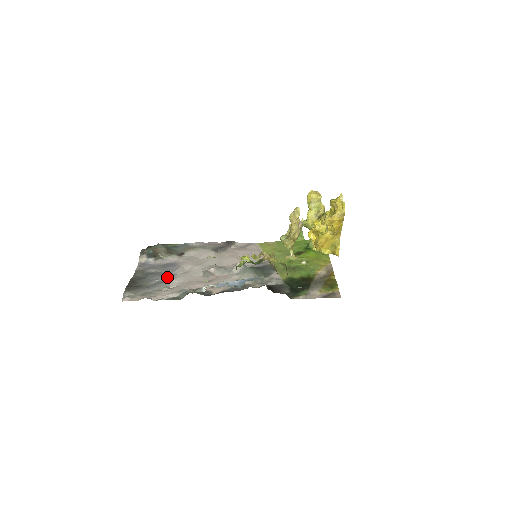
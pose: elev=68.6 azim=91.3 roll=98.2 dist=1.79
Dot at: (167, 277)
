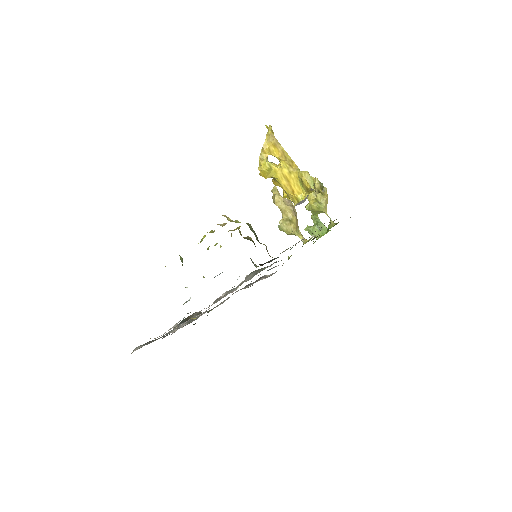
Dot at: occluded
